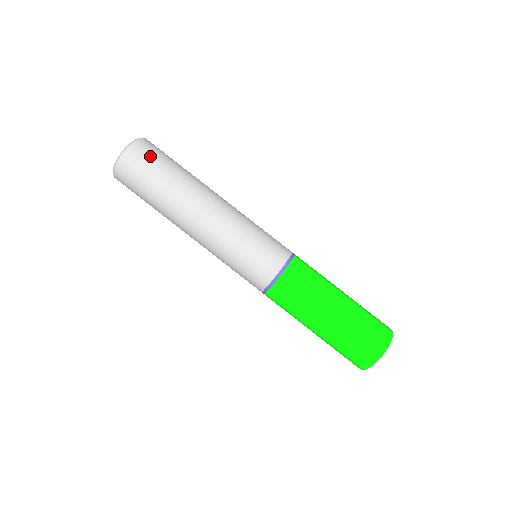
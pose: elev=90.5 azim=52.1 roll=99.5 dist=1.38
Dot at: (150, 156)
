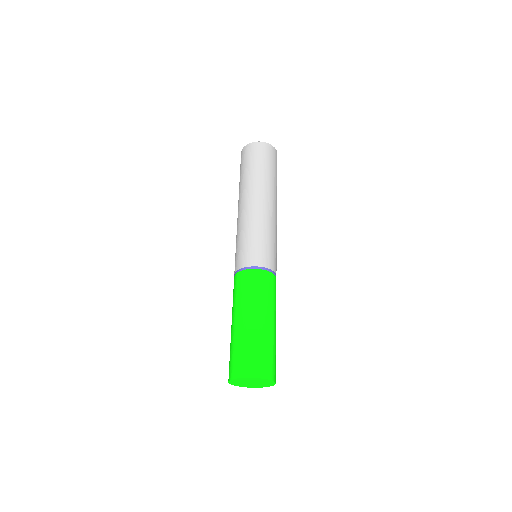
Dot at: (258, 154)
